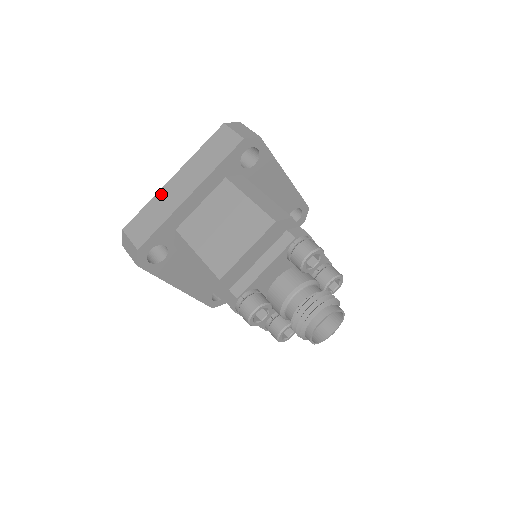
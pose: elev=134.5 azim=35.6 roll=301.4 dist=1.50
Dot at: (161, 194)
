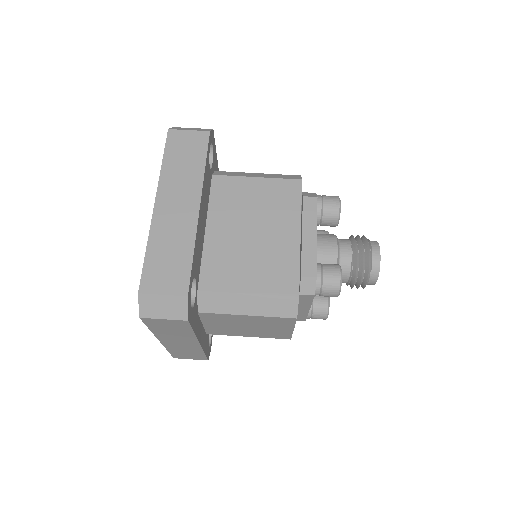
Dot at: (170, 348)
